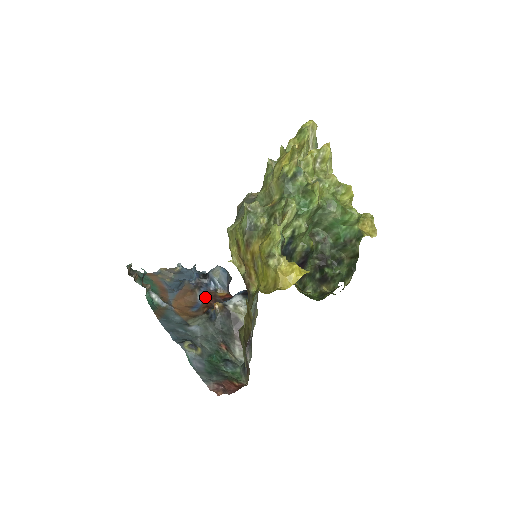
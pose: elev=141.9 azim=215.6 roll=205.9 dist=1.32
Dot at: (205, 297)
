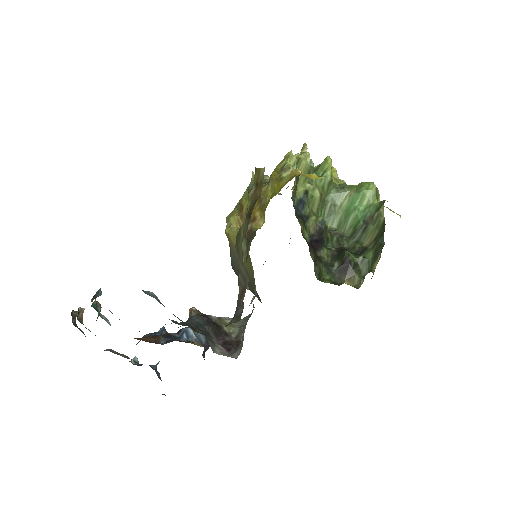
Dot at: (172, 340)
